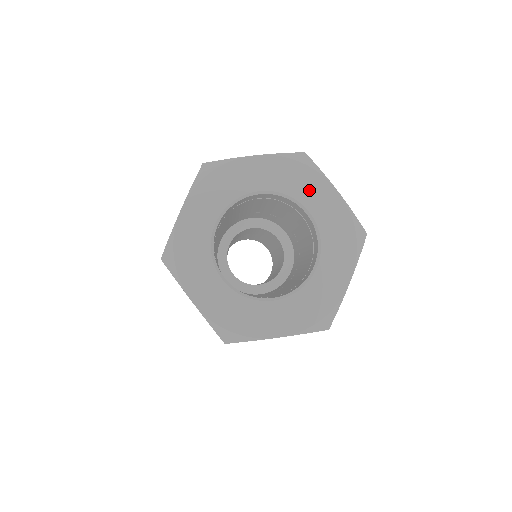
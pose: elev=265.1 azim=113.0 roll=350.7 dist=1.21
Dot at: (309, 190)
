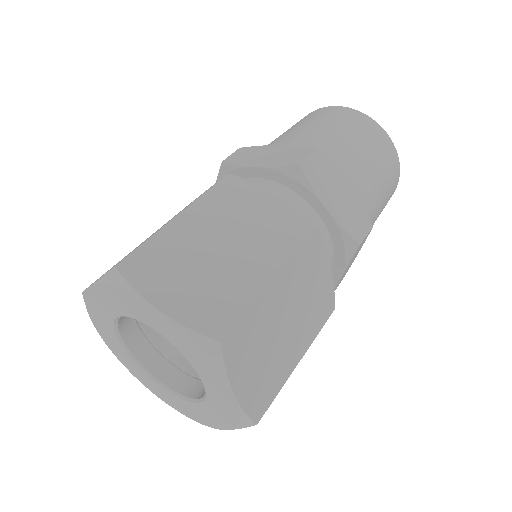
Dot at: (206, 371)
